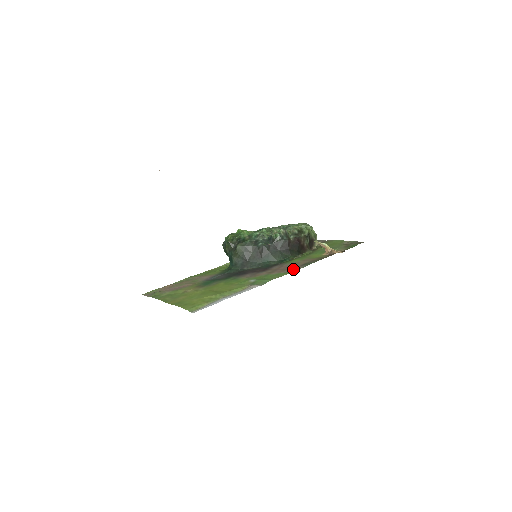
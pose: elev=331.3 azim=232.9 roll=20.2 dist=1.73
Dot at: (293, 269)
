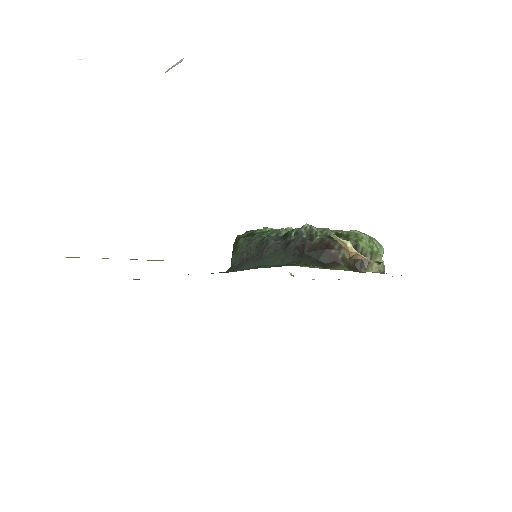
Dot at: occluded
